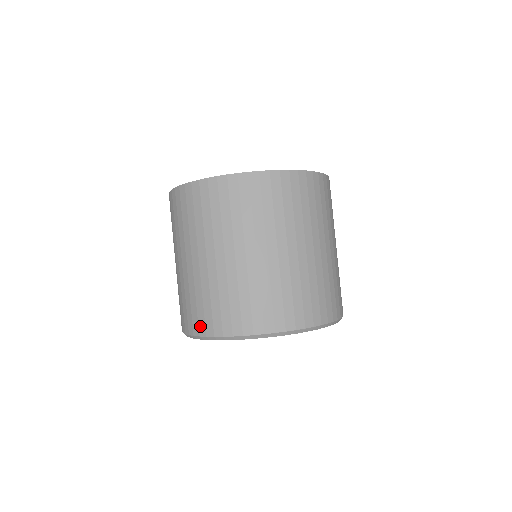
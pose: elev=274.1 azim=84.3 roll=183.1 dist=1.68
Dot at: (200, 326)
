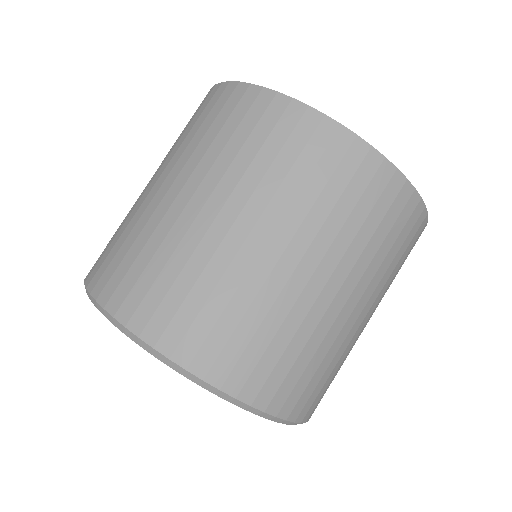
Dot at: (116, 294)
